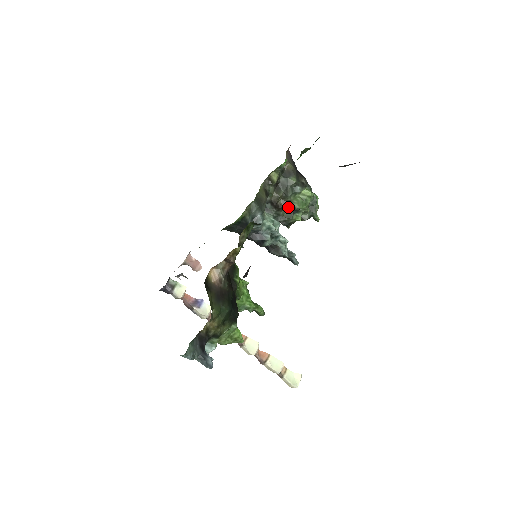
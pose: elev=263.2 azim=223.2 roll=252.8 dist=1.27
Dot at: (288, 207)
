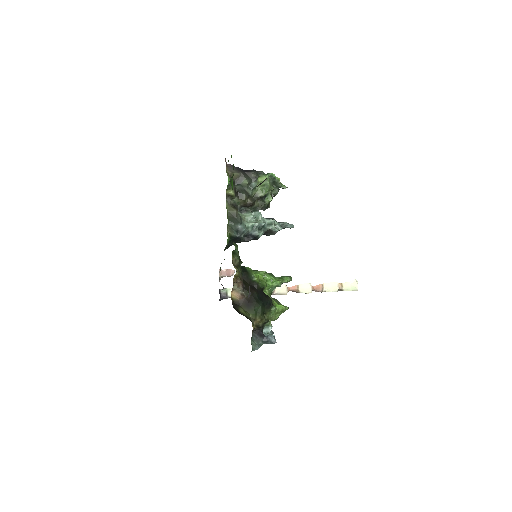
Dot at: (257, 198)
